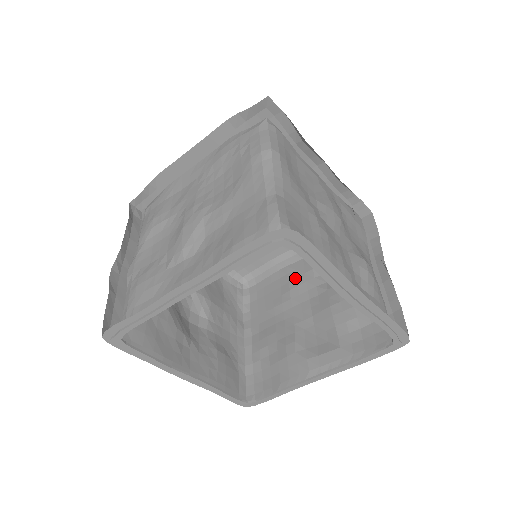
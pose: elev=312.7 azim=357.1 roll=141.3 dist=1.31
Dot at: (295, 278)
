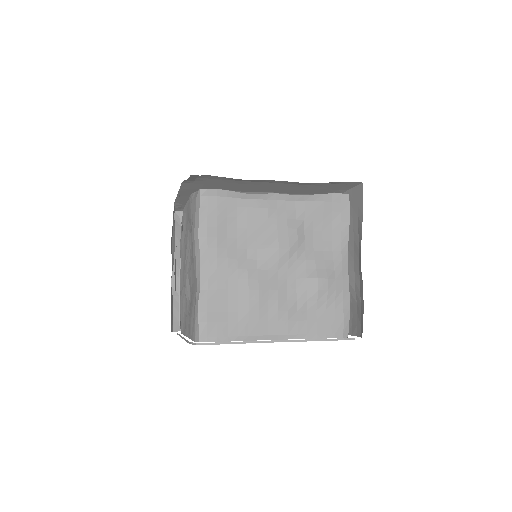
Dot at: occluded
